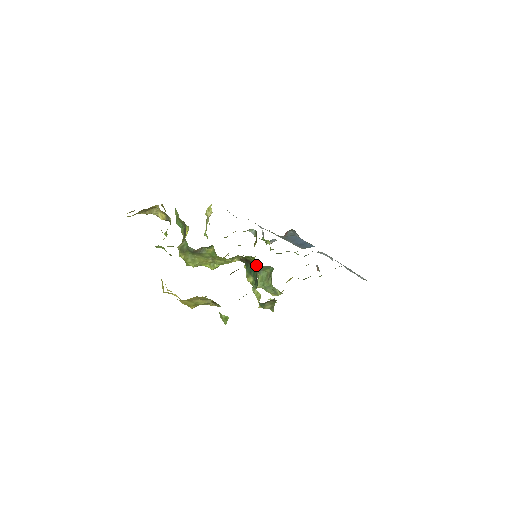
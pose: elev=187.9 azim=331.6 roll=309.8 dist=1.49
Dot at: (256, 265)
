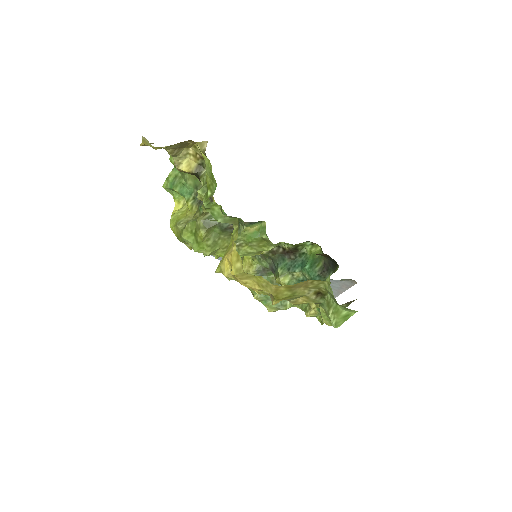
Dot at: (261, 267)
